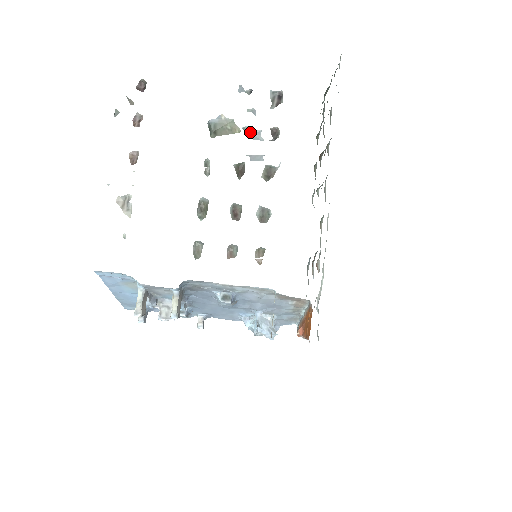
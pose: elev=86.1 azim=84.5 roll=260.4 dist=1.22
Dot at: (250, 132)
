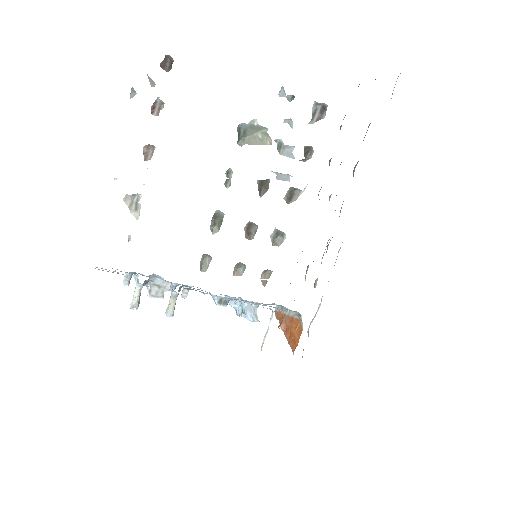
Dot at: (282, 146)
